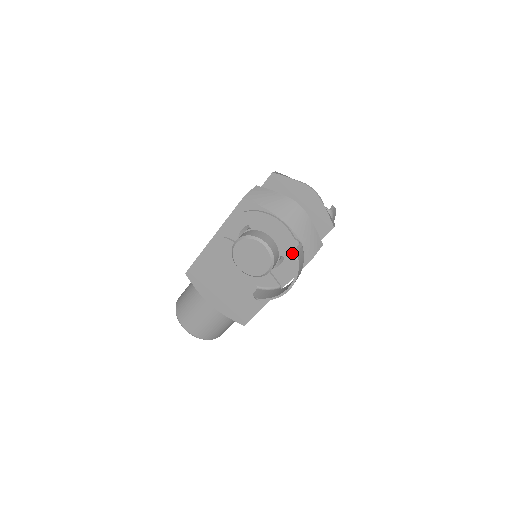
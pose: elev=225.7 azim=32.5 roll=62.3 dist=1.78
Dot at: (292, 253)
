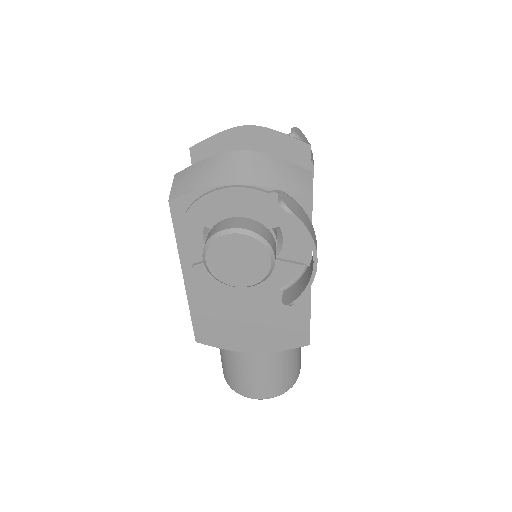
Dot at: (282, 213)
